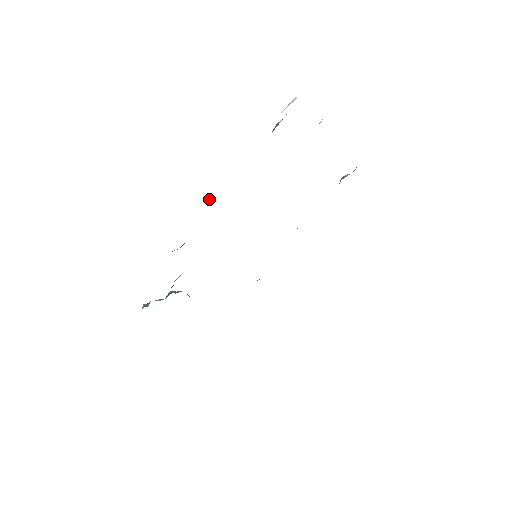
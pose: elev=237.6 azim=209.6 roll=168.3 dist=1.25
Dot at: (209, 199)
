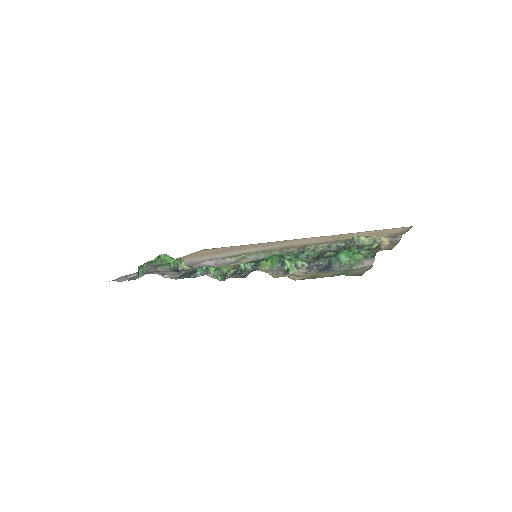
Dot at: (248, 267)
